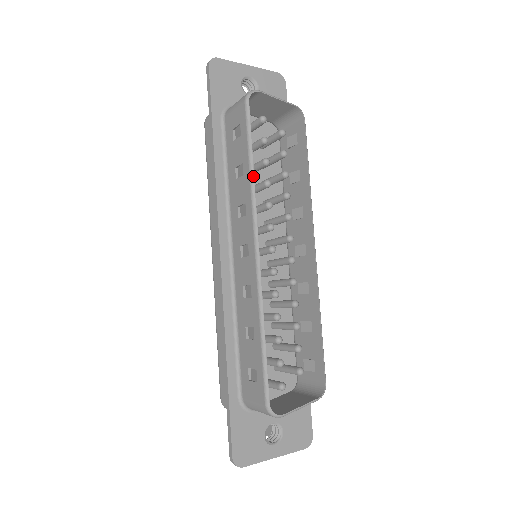
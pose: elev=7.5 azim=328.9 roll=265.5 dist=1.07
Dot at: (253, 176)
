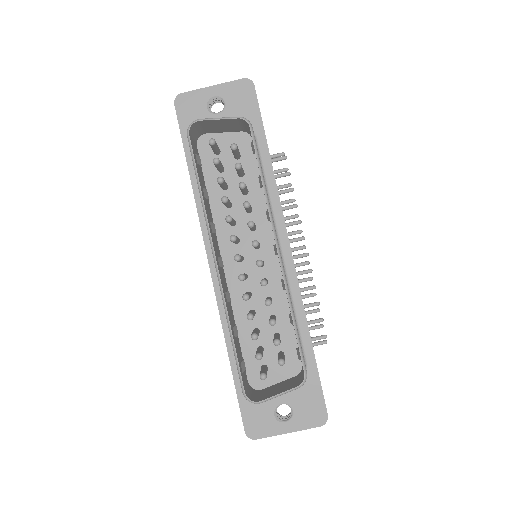
Dot at: (202, 200)
